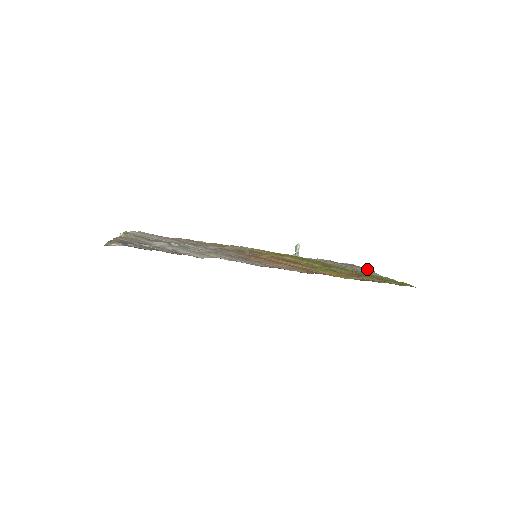
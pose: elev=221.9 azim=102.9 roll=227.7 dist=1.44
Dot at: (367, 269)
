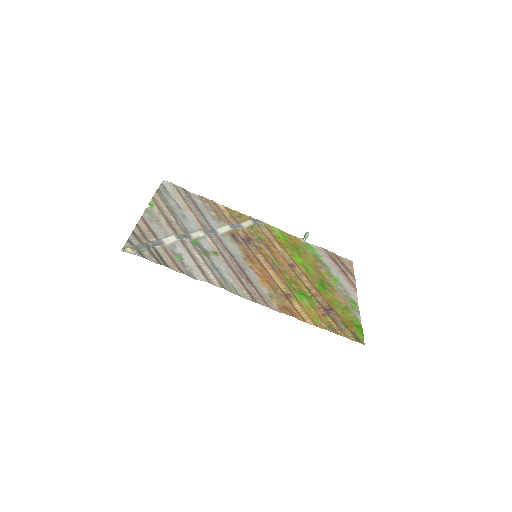
Dot at: (355, 280)
